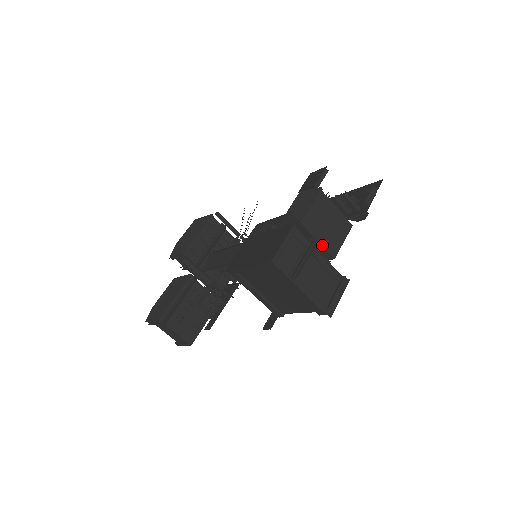
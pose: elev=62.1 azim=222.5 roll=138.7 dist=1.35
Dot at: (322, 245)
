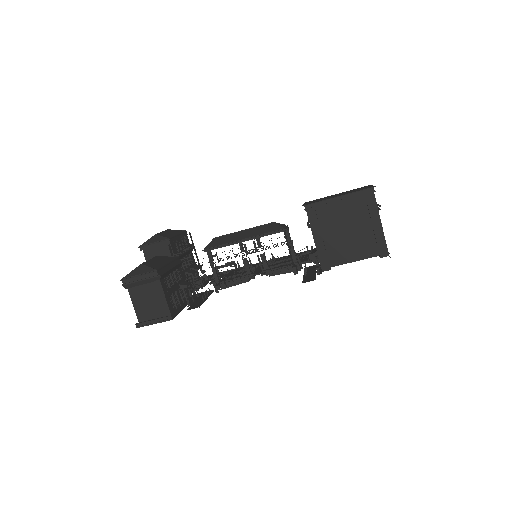
Dot at: occluded
